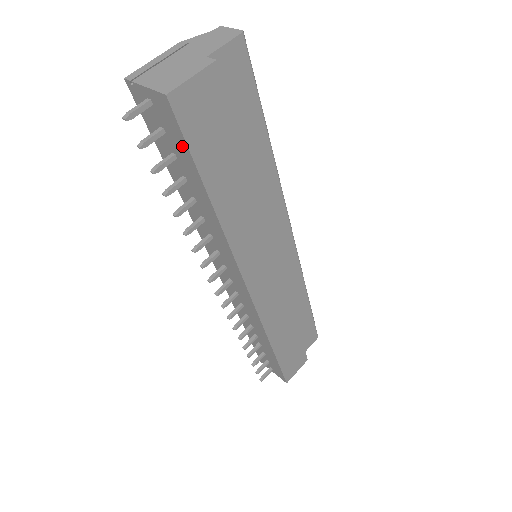
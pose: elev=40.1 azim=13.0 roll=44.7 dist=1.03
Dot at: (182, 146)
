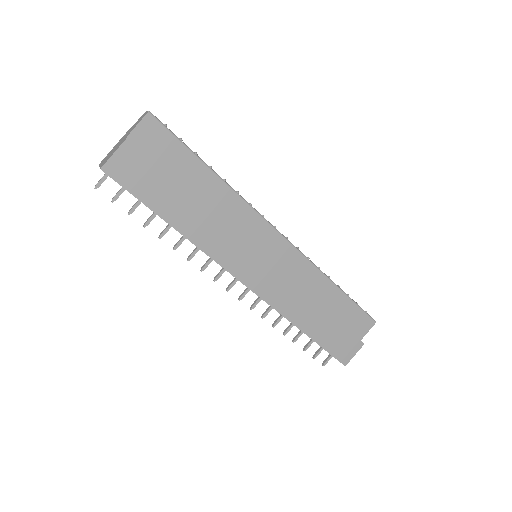
Dot at: (132, 194)
